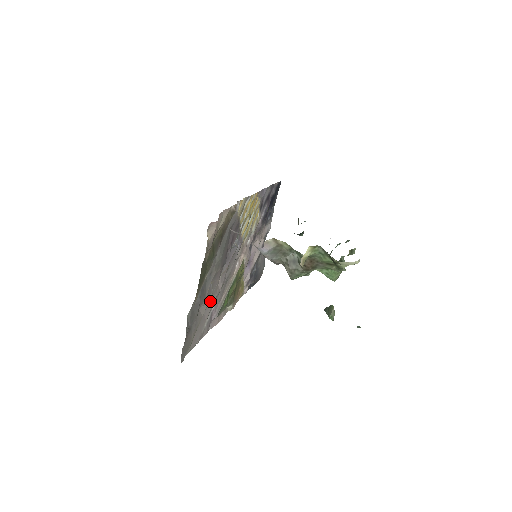
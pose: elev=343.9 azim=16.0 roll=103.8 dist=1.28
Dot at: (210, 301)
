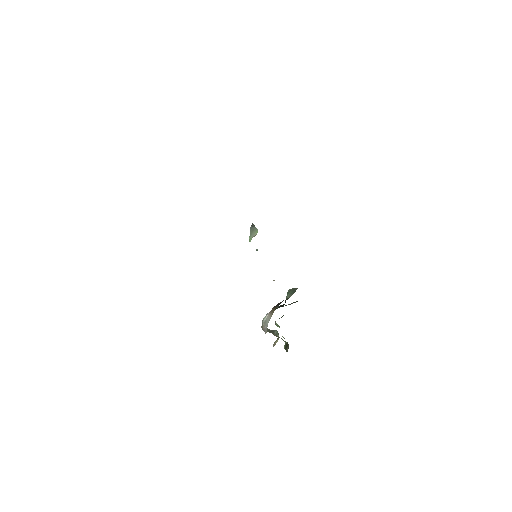
Dot at: occluded
